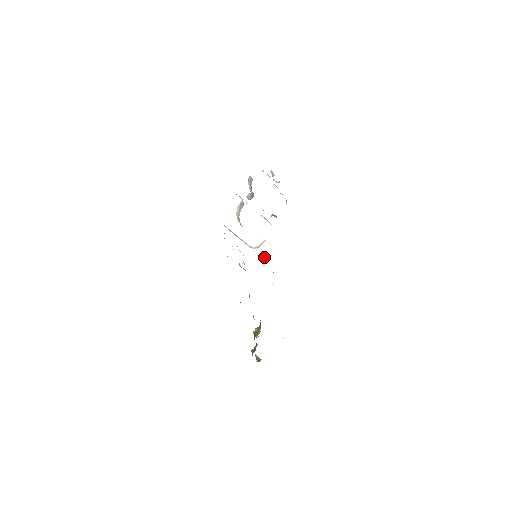
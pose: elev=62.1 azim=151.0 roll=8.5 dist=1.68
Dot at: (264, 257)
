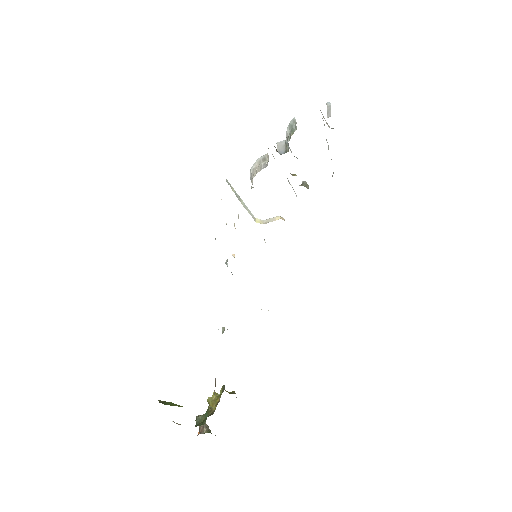
Dot at: occluded
